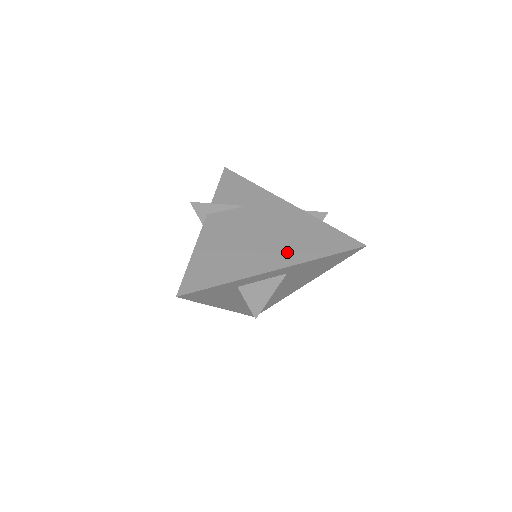
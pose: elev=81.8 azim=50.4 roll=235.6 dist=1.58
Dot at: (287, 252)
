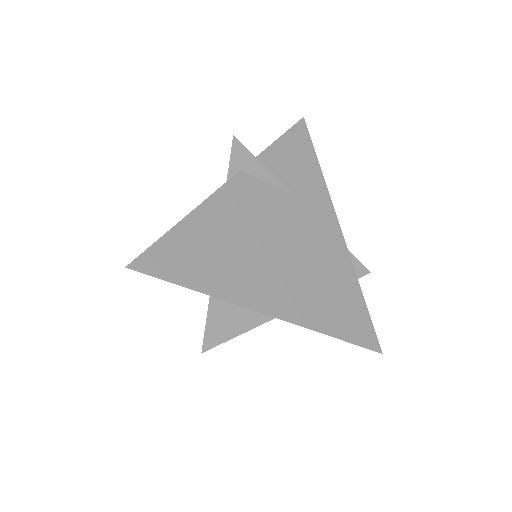
Dot at: (297, 299)
